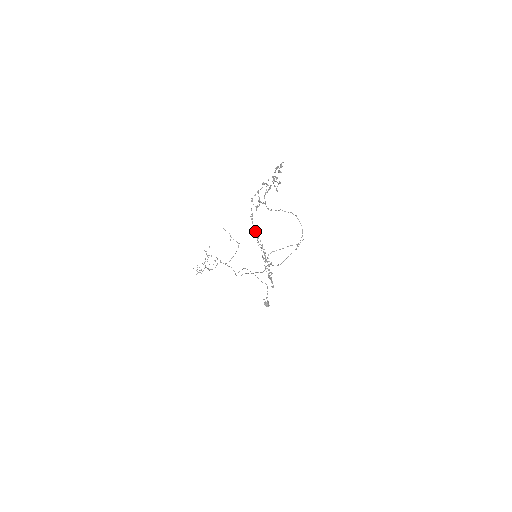
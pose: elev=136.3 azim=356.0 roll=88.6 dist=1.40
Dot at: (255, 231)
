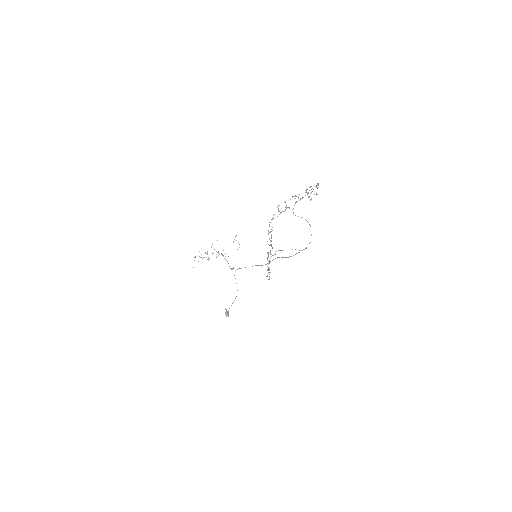
Dot at: occluded
